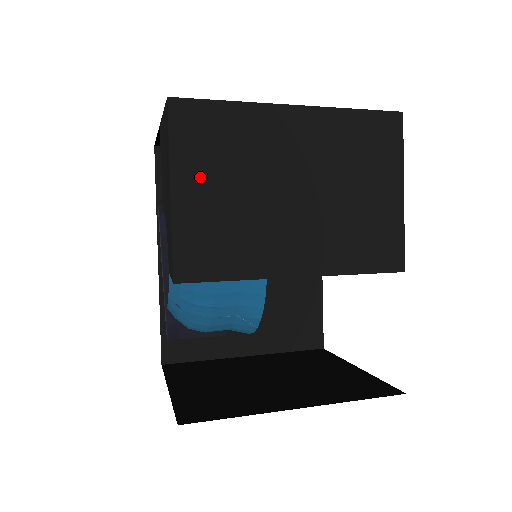
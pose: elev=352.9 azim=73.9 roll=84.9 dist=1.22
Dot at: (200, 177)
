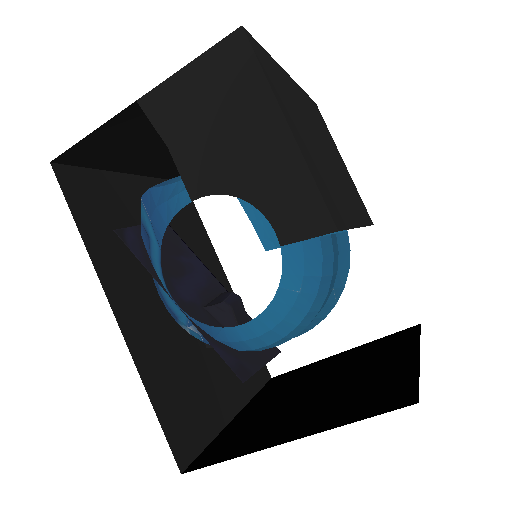
Dot at: (292, 118)
